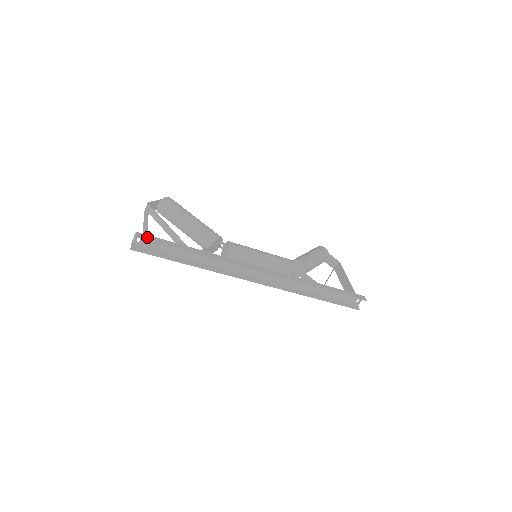
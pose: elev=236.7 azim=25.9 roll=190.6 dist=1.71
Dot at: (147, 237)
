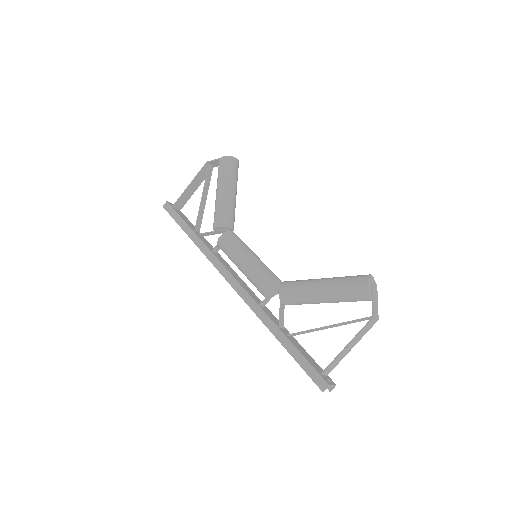
Dot at: (169, 209)
